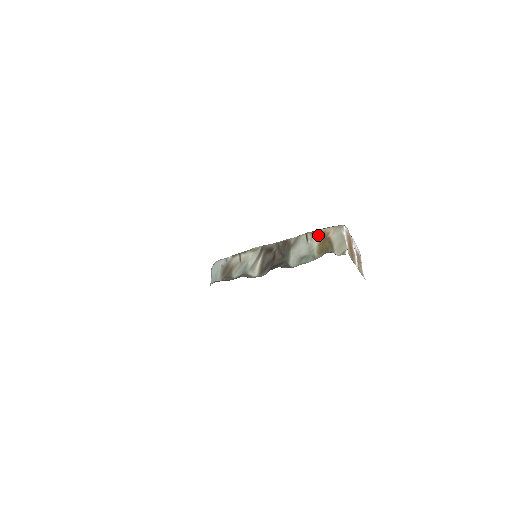
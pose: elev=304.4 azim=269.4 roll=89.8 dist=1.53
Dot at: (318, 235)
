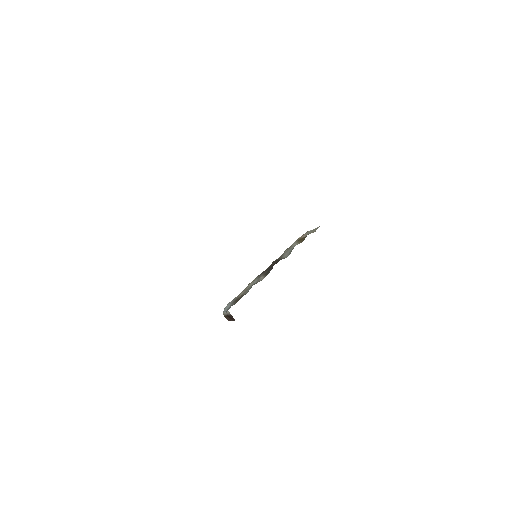
Dot at: (295, 242)
